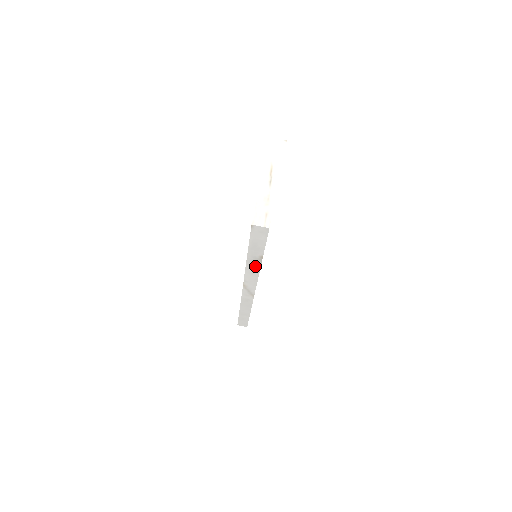
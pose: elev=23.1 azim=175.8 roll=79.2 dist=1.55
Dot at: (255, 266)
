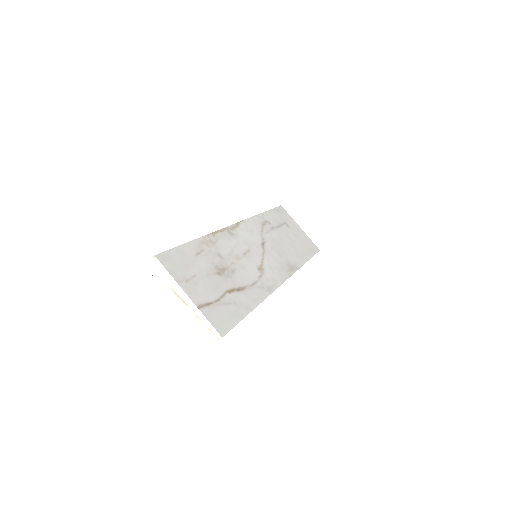
Dot at: occluded
